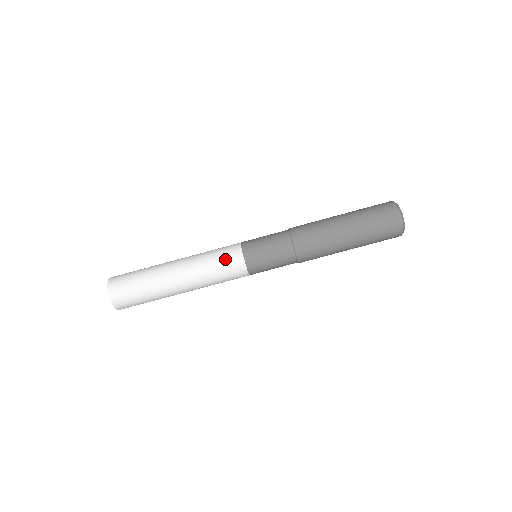
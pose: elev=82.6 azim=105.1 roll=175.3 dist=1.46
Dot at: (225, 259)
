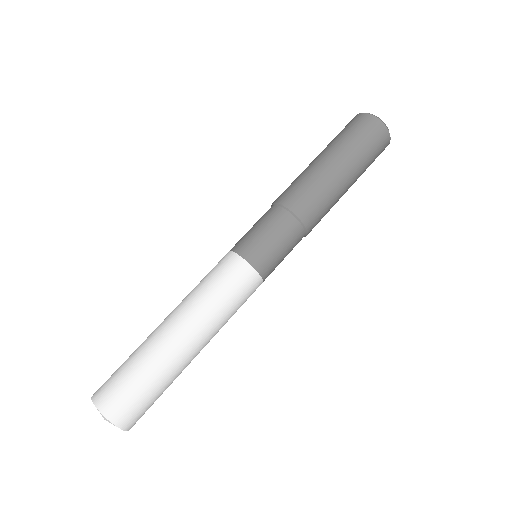
Dot at: (217, 270)
